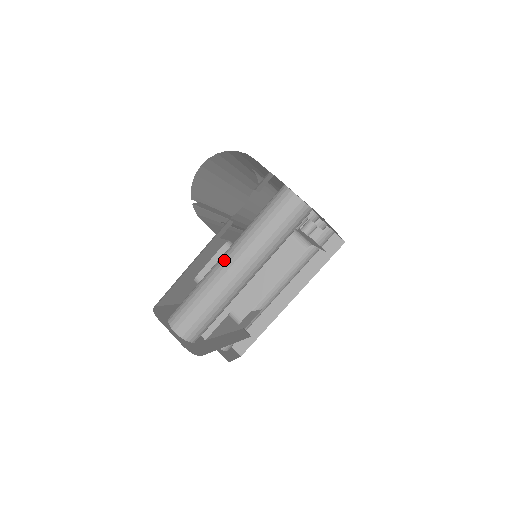
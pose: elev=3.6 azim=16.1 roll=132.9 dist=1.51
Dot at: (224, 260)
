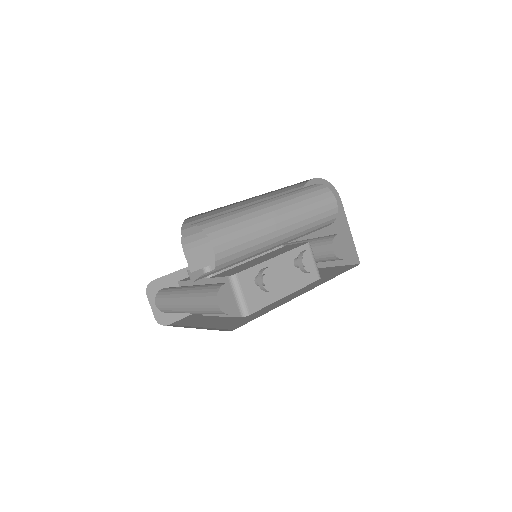
Dot at: (181, 297)
